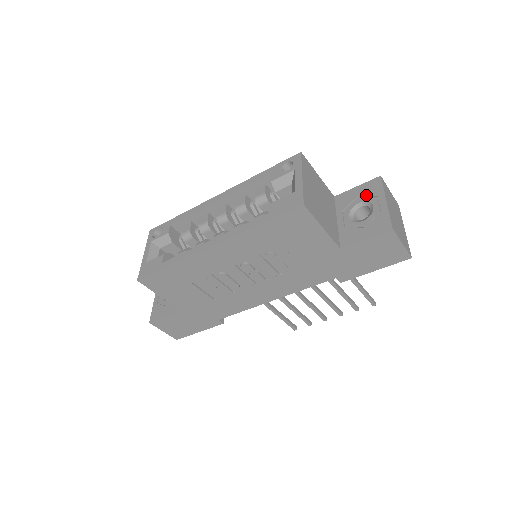
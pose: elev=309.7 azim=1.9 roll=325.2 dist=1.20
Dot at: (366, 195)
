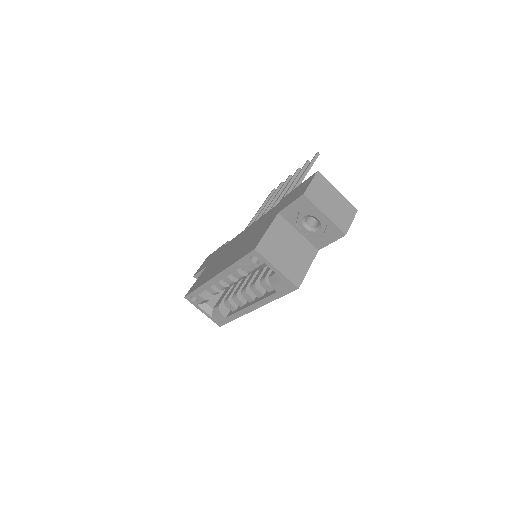
Dot at: (305, 211)
